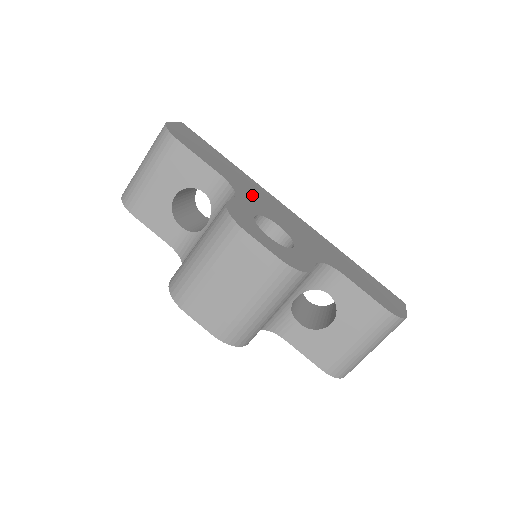
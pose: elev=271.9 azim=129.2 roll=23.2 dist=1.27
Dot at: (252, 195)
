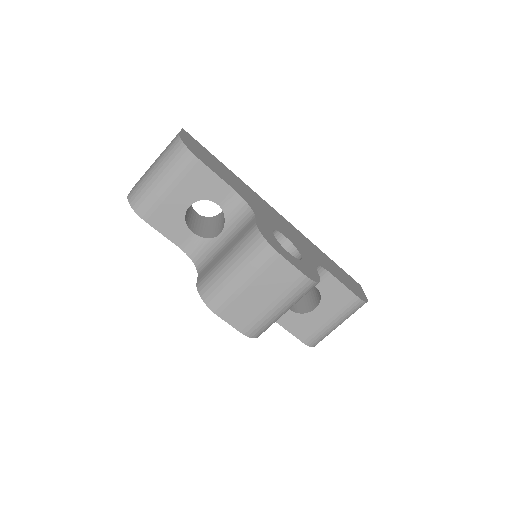
Dot at: (258, 206)
